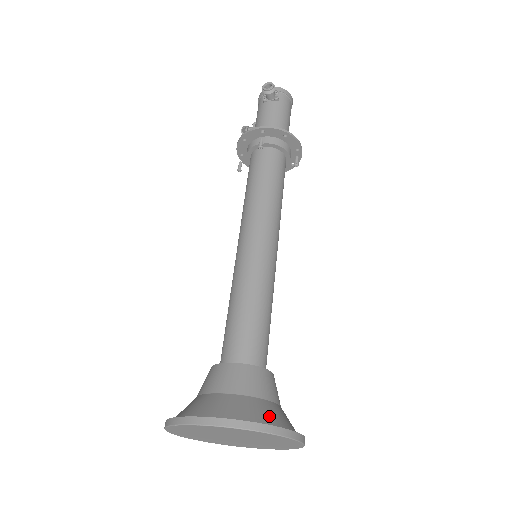
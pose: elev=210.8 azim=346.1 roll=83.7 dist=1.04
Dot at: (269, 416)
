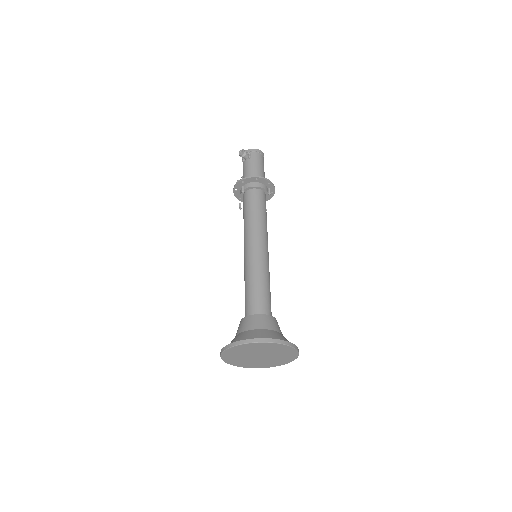
Dot at: (266, 336)
